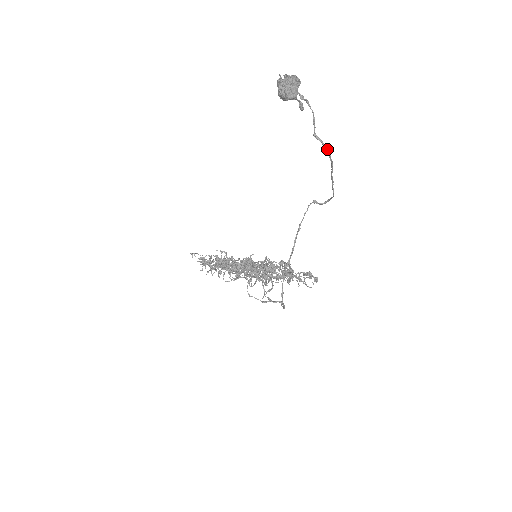
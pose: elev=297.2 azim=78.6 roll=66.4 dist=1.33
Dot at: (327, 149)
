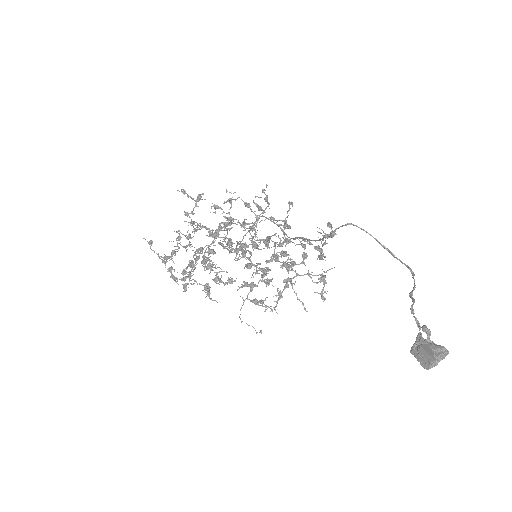
Dot at: occluded
